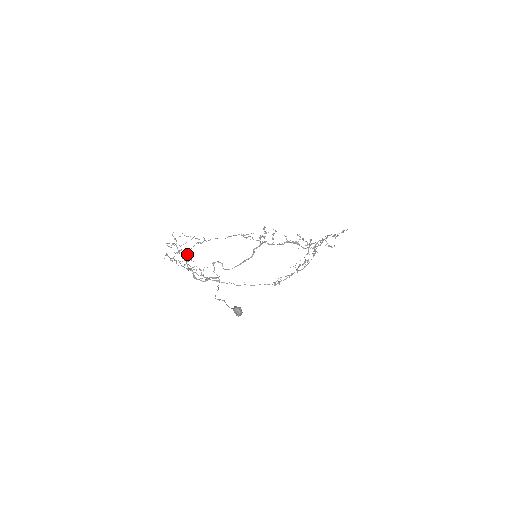
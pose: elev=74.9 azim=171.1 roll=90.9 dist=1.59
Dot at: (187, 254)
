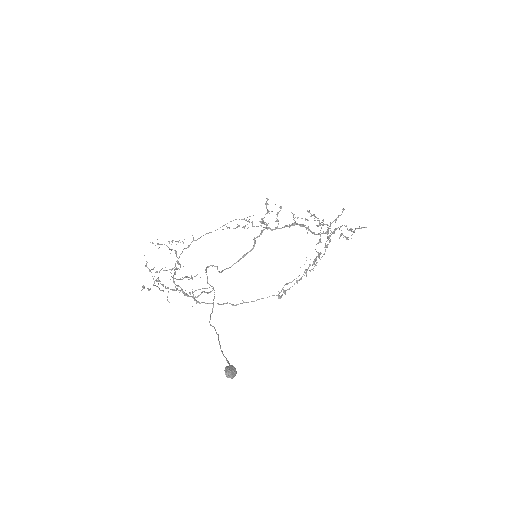
Dot at: (176, 252)
